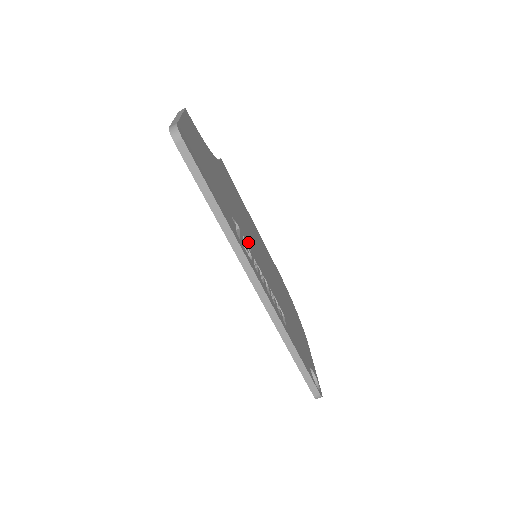
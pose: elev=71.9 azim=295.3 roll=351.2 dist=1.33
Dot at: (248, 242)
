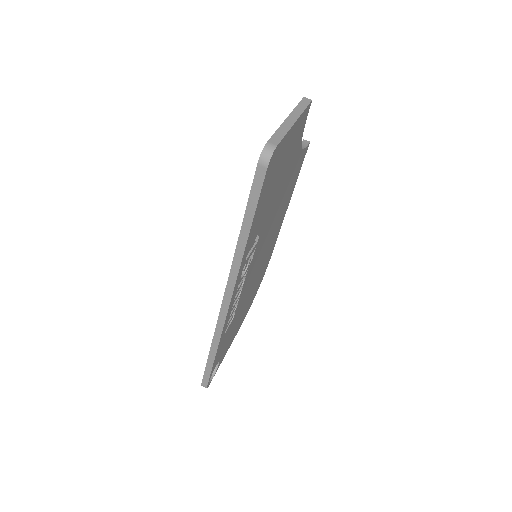
Dot at: (256, 252)
